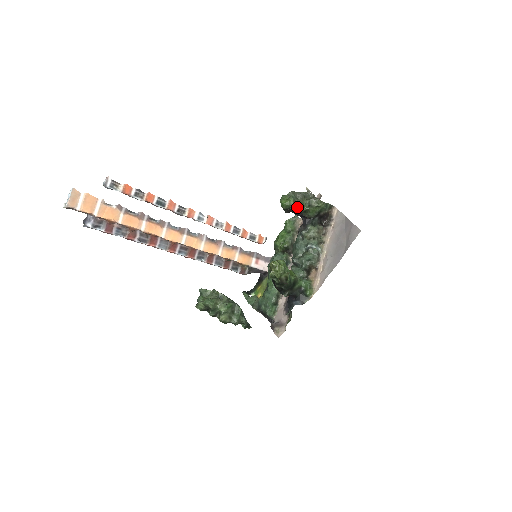
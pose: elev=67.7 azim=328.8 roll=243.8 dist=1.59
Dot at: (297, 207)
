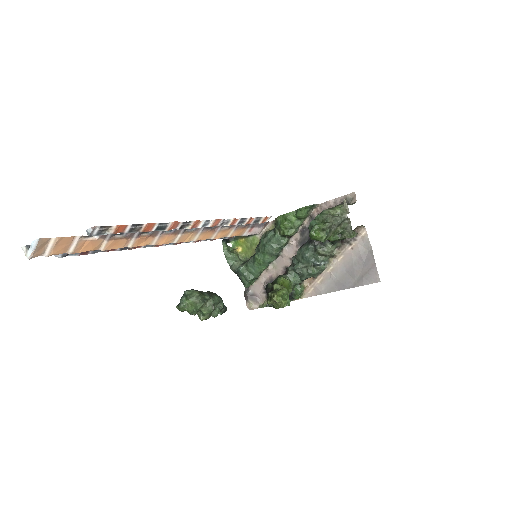
Dot at: (326, 239)
